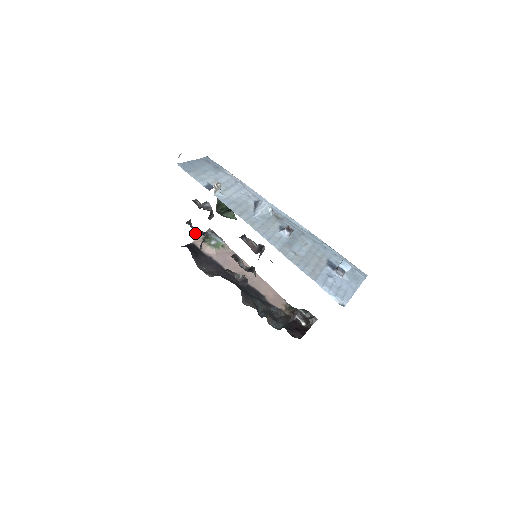
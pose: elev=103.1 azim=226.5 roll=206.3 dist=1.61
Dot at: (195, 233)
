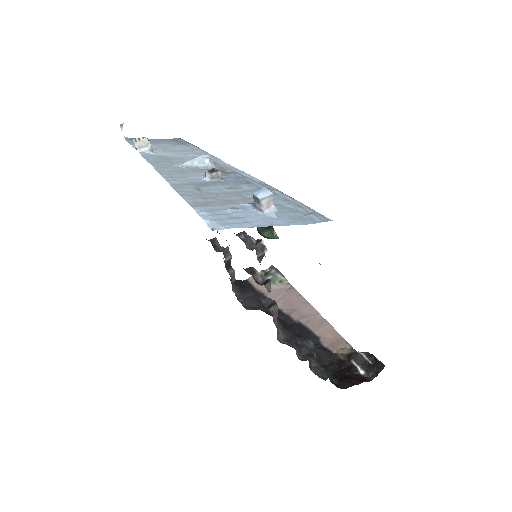
Dot at: (217, 251)
